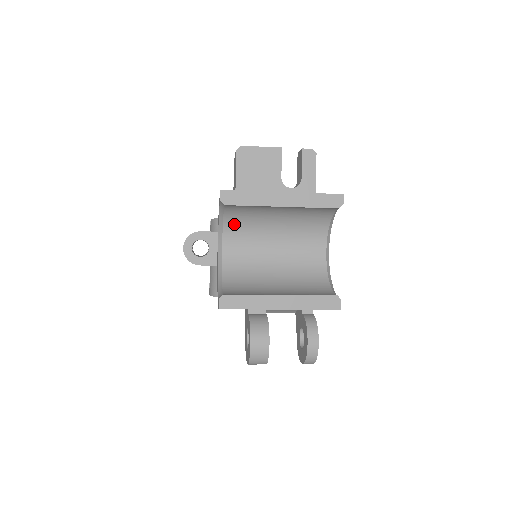
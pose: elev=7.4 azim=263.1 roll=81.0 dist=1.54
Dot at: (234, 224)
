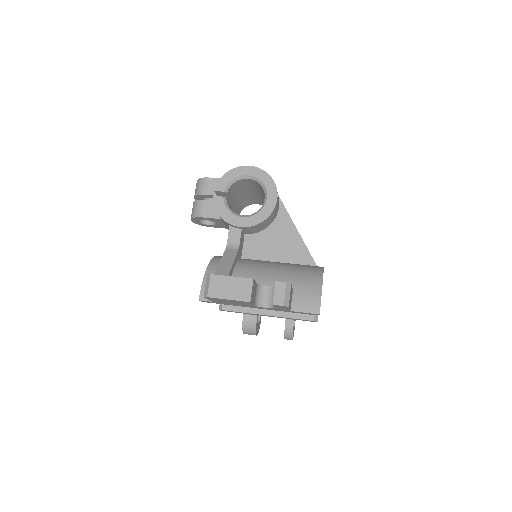
Dot at: occluded
